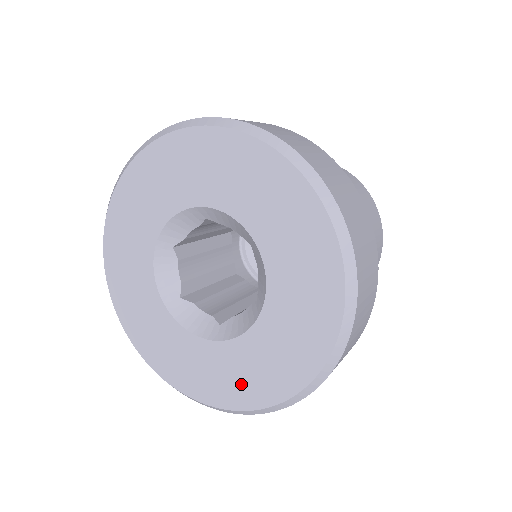
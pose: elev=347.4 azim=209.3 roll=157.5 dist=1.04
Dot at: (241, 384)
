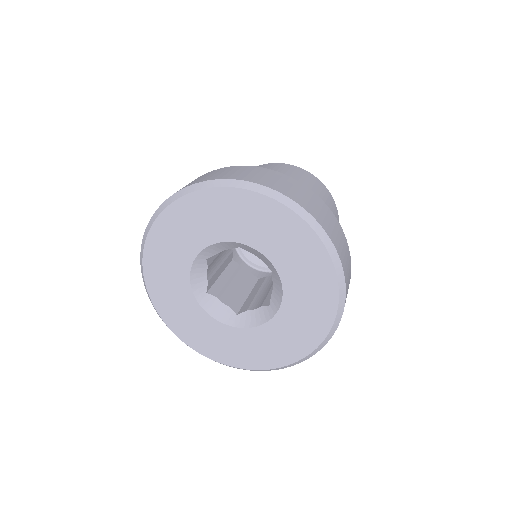
Dot at: (310, 323)
